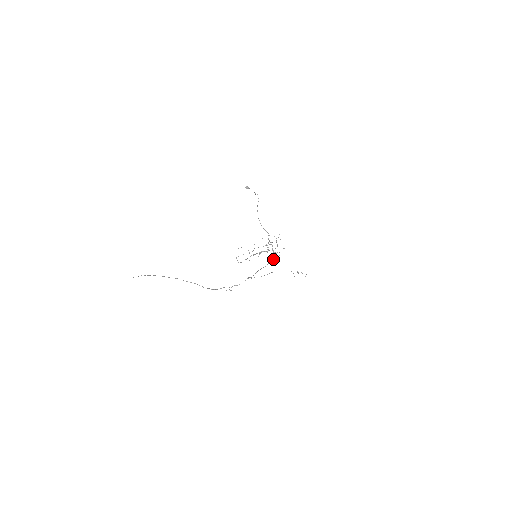
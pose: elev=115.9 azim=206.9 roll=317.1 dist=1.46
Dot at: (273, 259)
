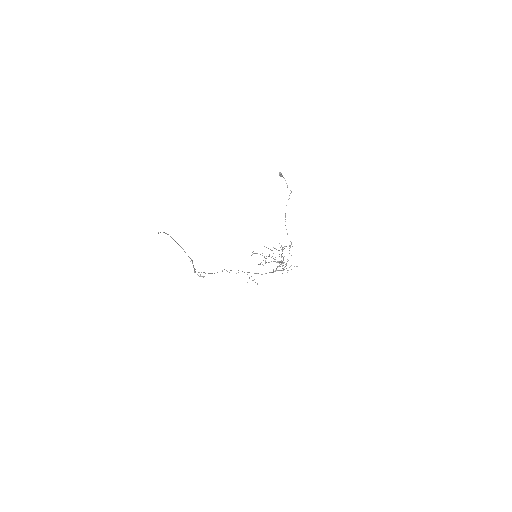
Dot at: occluded
